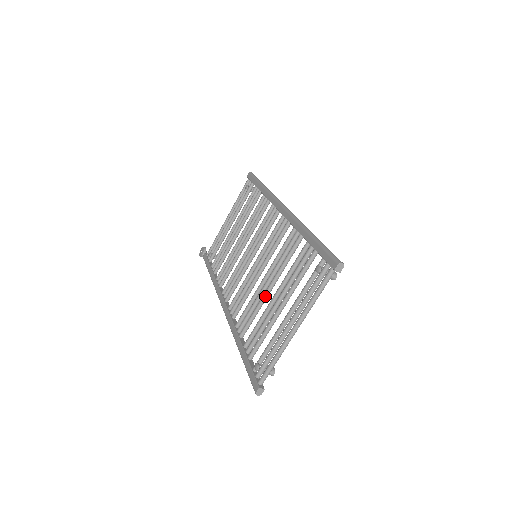
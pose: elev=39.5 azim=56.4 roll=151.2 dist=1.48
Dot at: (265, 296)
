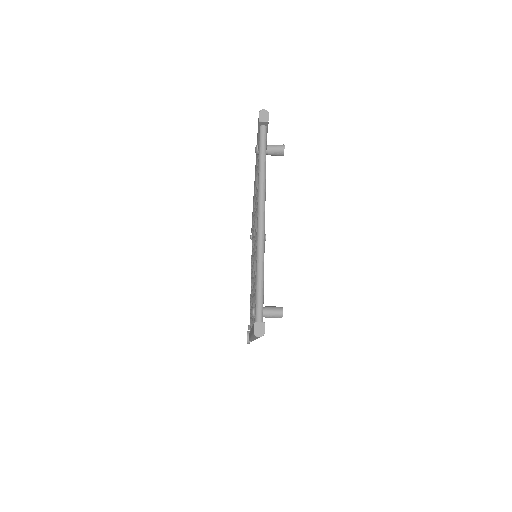
Dot at: occluded
